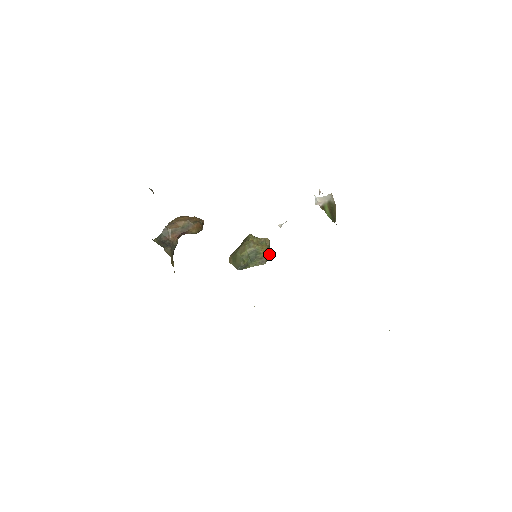
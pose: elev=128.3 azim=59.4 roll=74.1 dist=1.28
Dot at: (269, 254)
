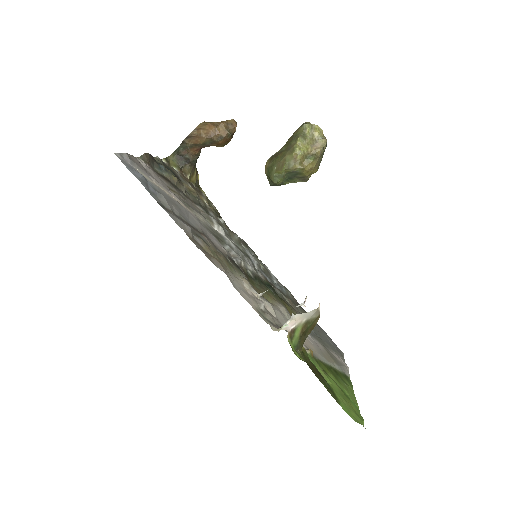
Dot at: (316, 169)
